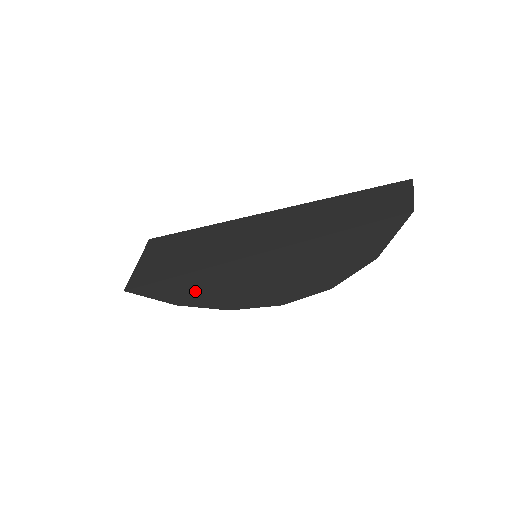
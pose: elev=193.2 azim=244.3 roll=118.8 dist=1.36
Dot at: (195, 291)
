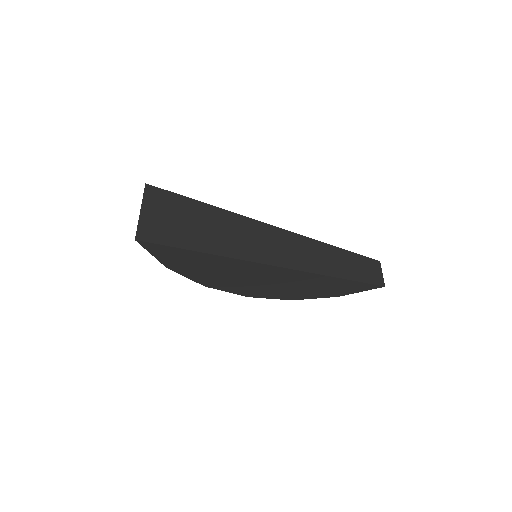
Dot at: (202, 266)
